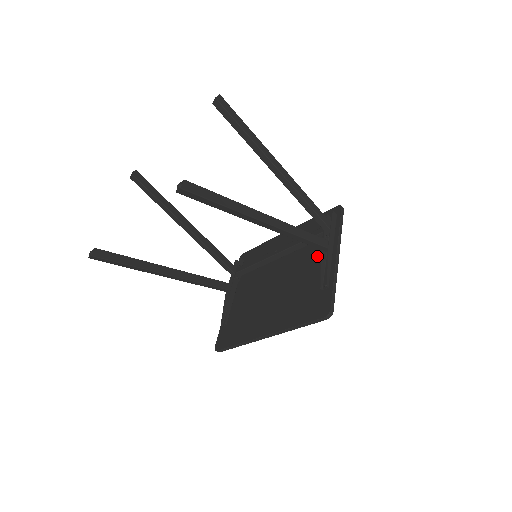
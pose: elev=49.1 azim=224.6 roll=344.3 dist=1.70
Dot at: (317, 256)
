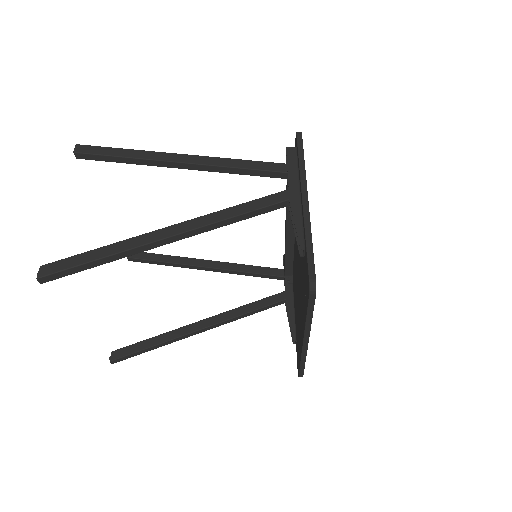
Dot at: occluded
